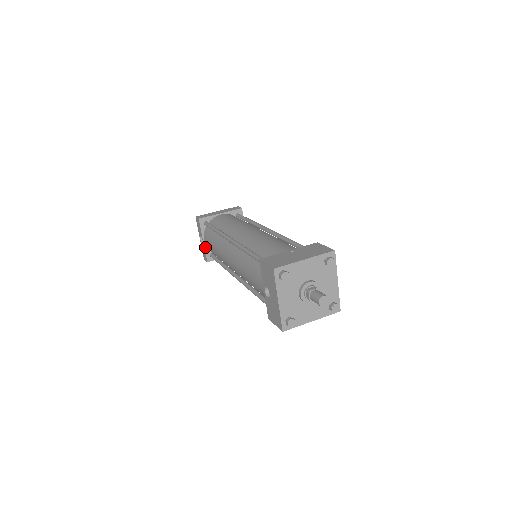
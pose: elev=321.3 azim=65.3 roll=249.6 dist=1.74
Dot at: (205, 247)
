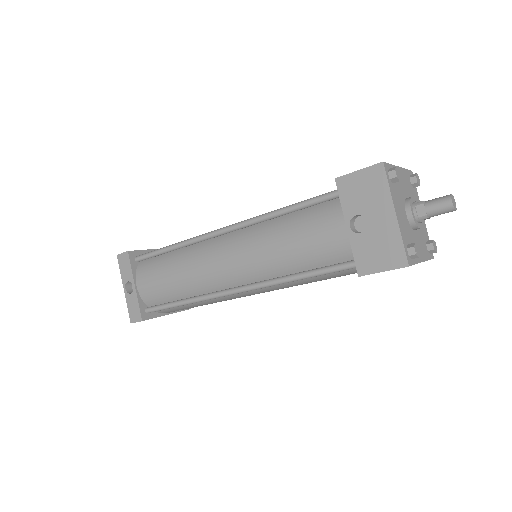
Dot at: (138, 296)
